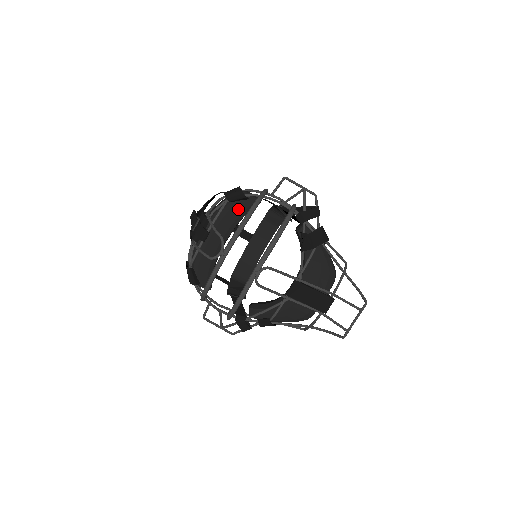
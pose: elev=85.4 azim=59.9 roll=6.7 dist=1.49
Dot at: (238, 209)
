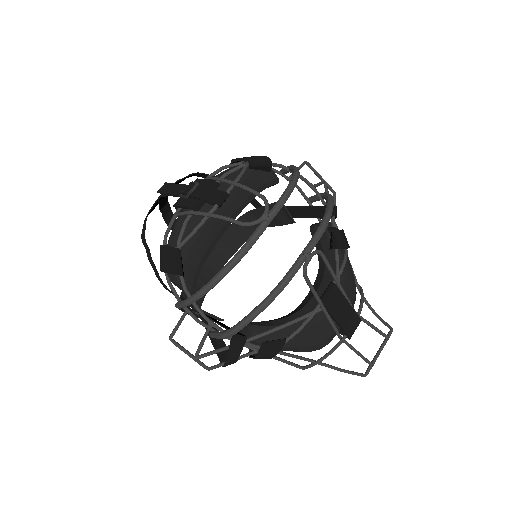
Dot at: (256, 181)
